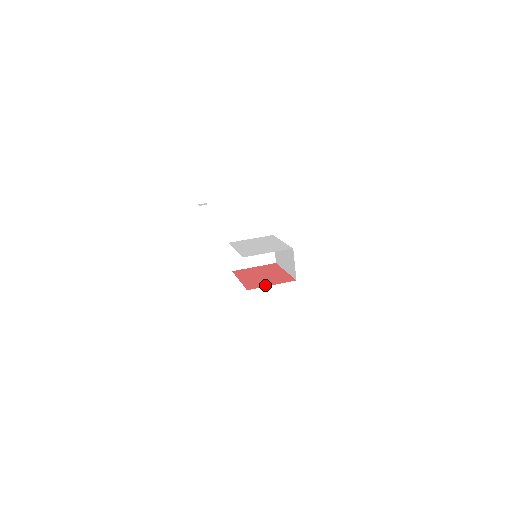
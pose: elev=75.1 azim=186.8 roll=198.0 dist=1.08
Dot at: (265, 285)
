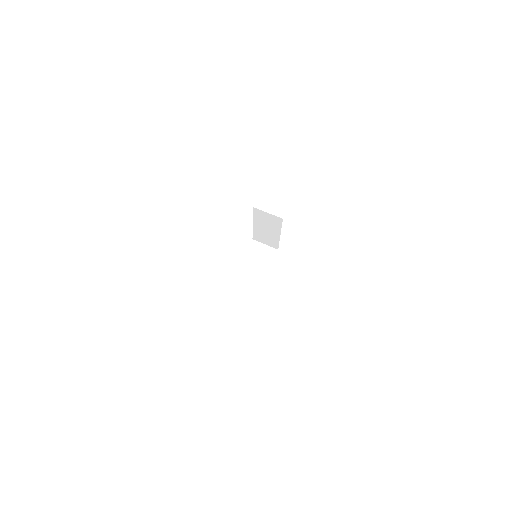
Dot at: occluded
